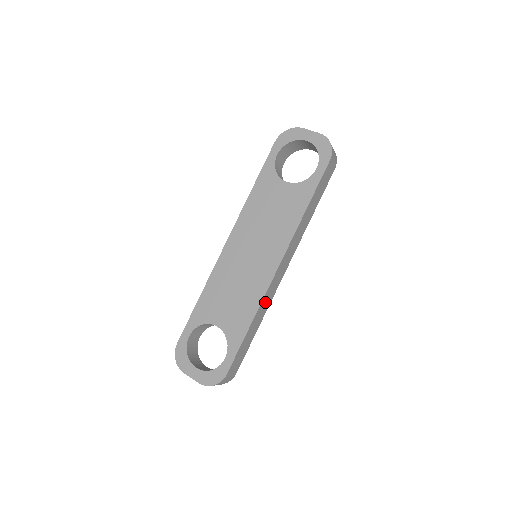
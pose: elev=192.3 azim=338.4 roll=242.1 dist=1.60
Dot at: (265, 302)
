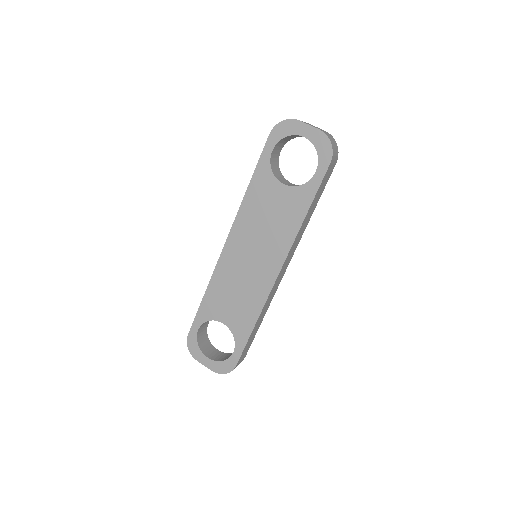
Dot at: (267, 302)
